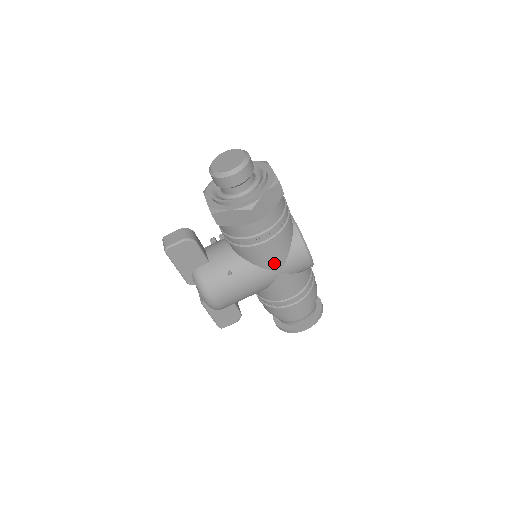
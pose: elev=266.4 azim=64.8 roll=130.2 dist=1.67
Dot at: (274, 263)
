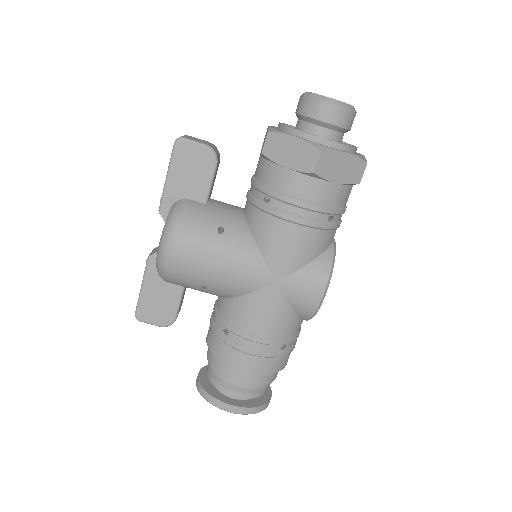
Dot at: (281, 261)
